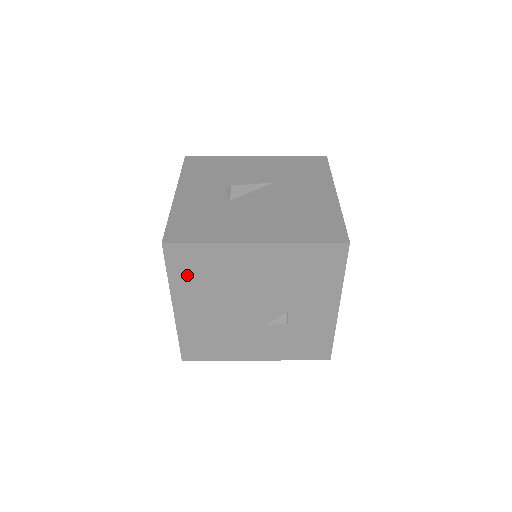
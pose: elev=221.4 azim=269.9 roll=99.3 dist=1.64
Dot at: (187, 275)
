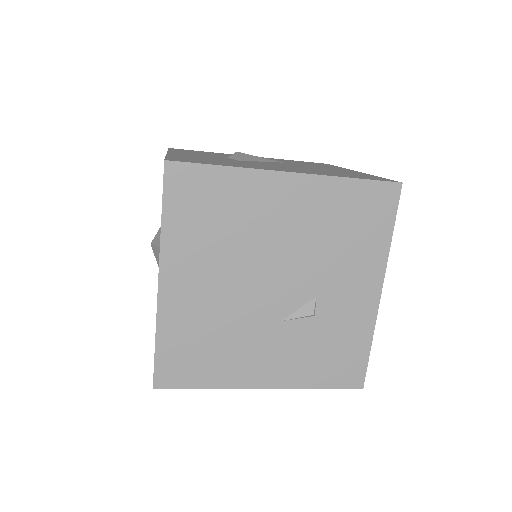
Dot at: (190, 221)
